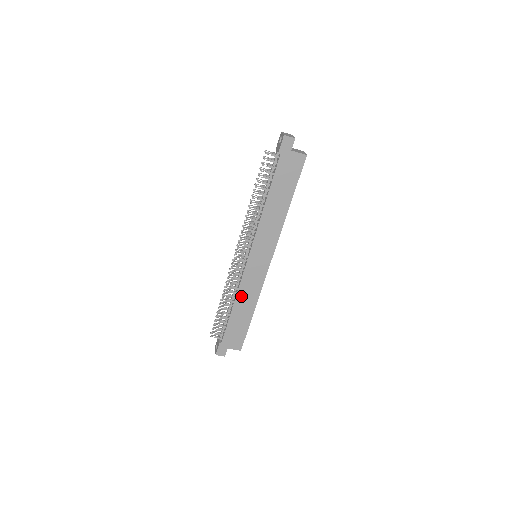
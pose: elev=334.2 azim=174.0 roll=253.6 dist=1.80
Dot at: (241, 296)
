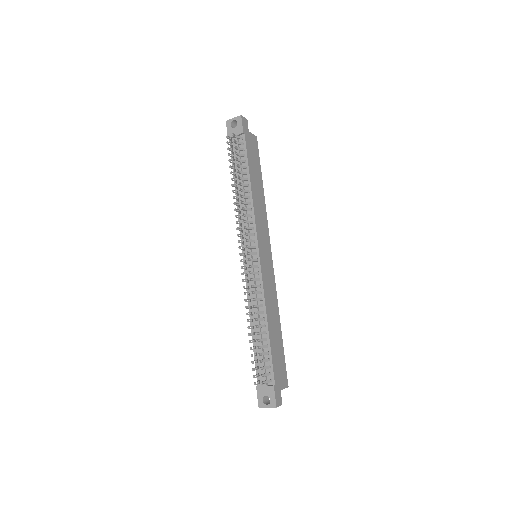
Dot at: (268, 307)
